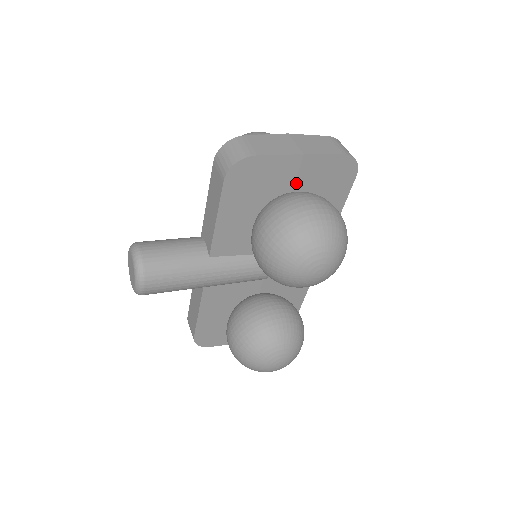
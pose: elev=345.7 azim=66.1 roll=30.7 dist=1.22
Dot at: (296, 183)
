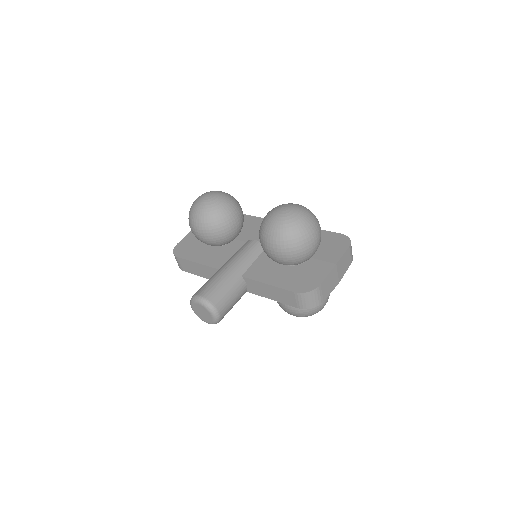
Dot at: occluded
